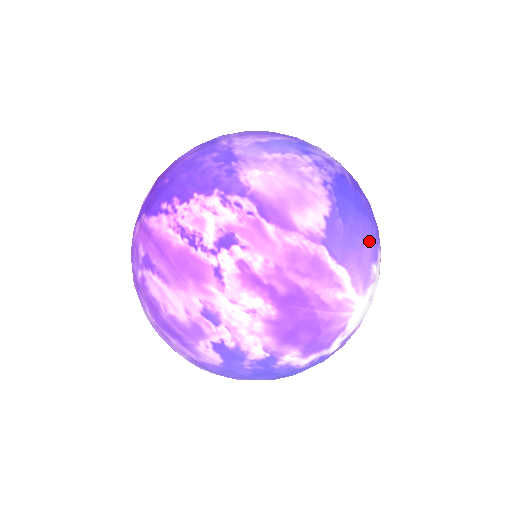
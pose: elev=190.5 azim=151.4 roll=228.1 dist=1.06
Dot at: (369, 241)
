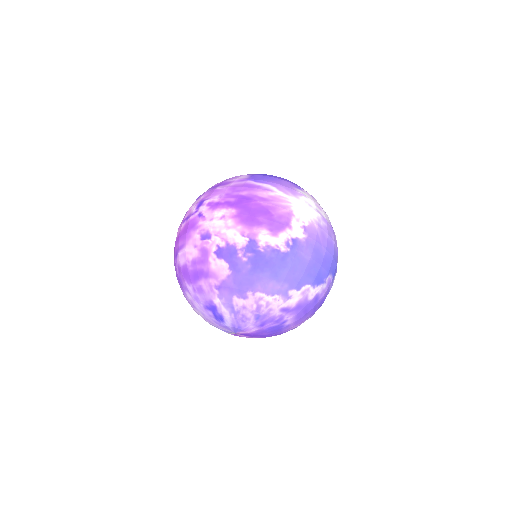
Dot at: (286, 181)
